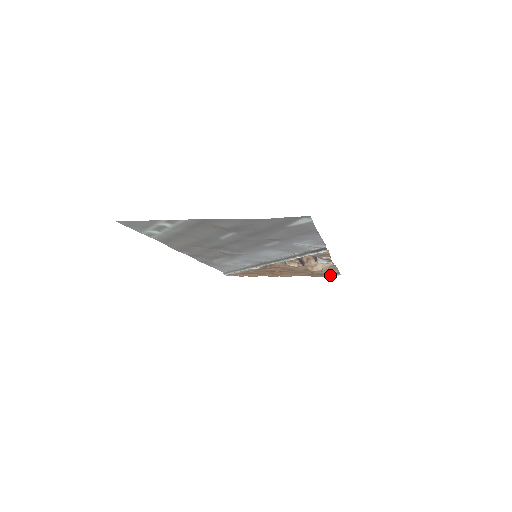
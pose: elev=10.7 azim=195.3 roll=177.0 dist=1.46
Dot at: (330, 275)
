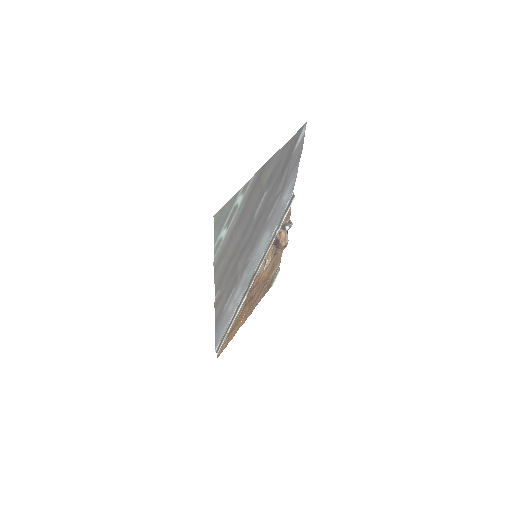
Dot at: (273, 280)
